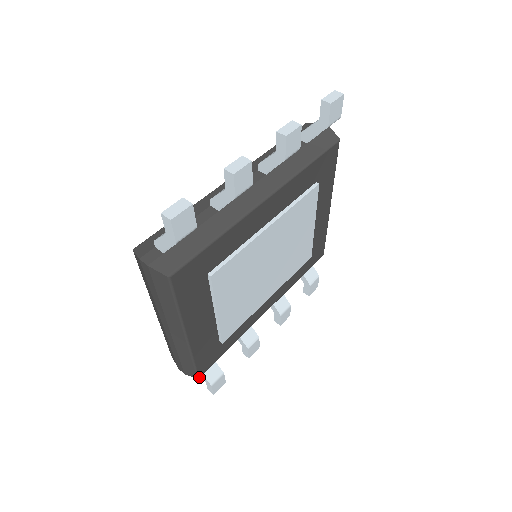
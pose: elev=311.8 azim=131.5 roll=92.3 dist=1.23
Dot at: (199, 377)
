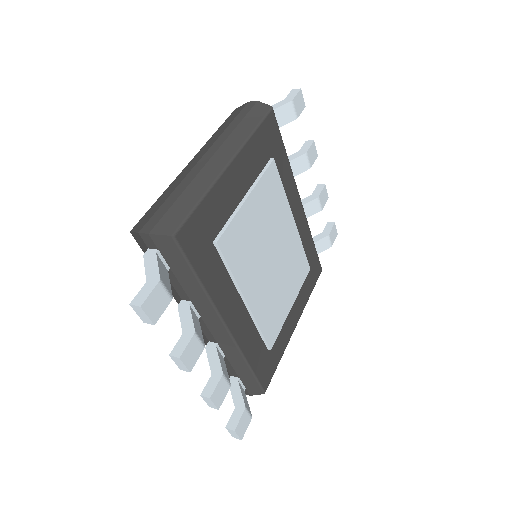
Dot at: (175, 236)
